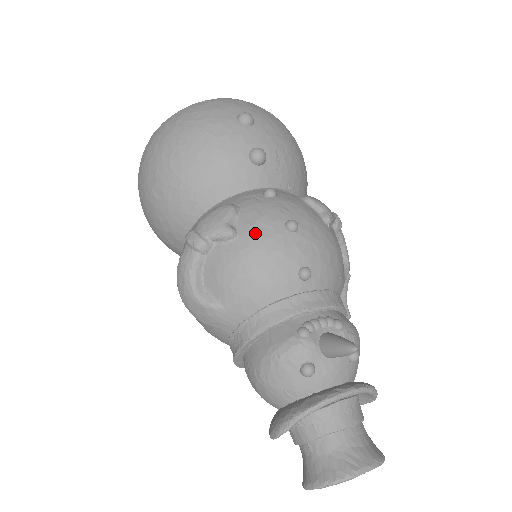
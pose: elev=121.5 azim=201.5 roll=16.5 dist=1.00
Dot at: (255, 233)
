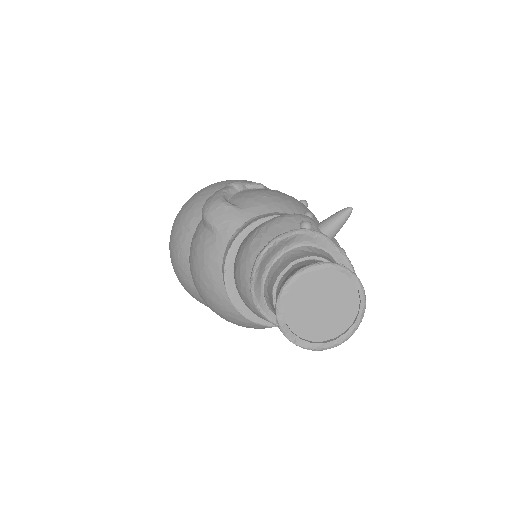
Dot at: occluded
